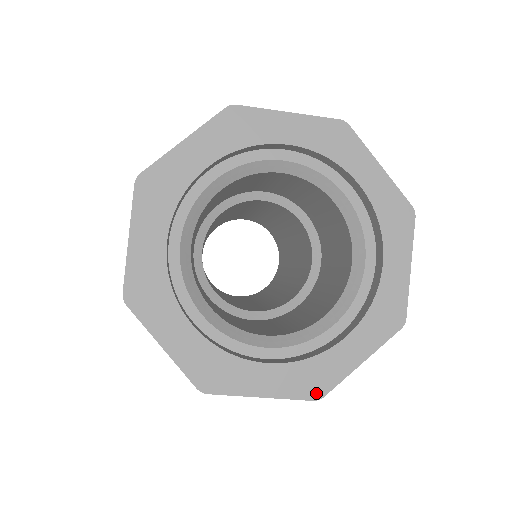
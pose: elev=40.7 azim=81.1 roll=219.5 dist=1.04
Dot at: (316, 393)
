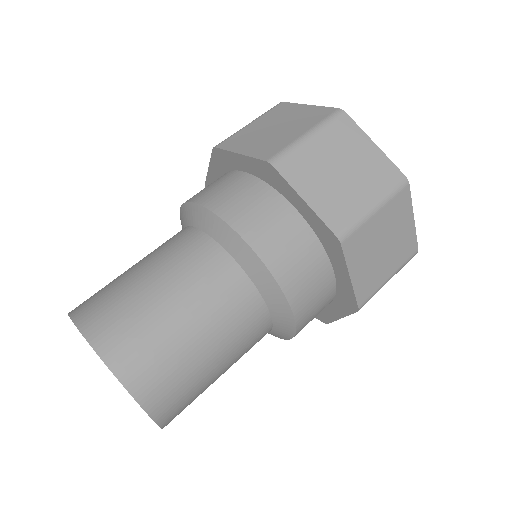
Dot at: (403, 180)
